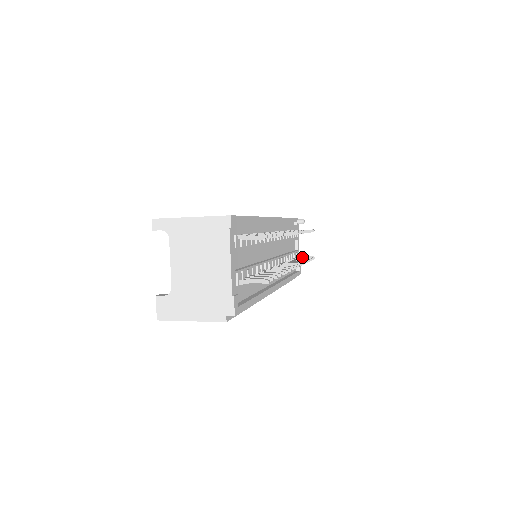
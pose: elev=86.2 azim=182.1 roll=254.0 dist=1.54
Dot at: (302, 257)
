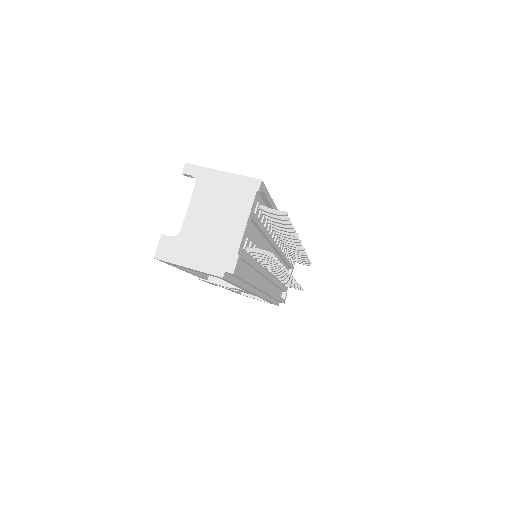
Dot at: occluded
